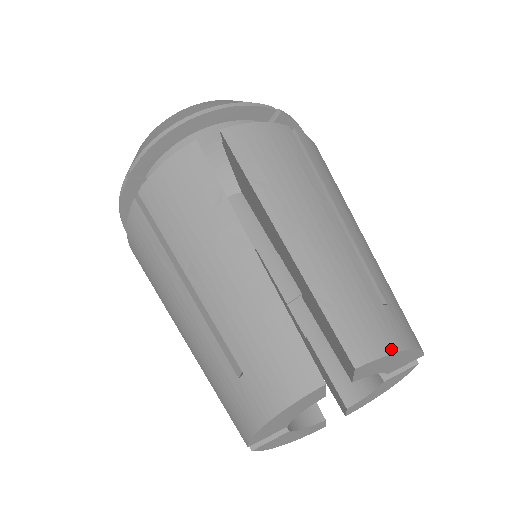
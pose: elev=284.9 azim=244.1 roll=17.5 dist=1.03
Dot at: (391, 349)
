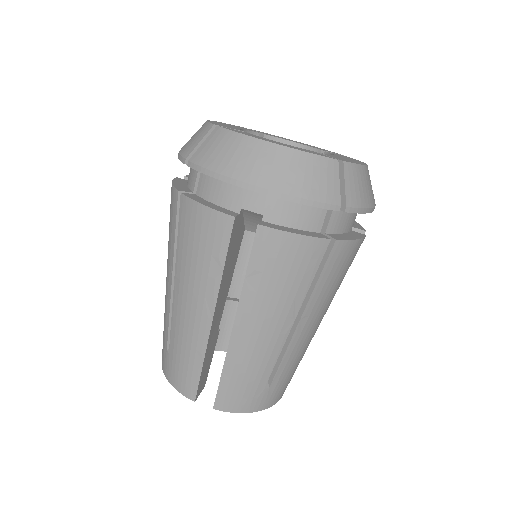
Dot at: (243, 411)
